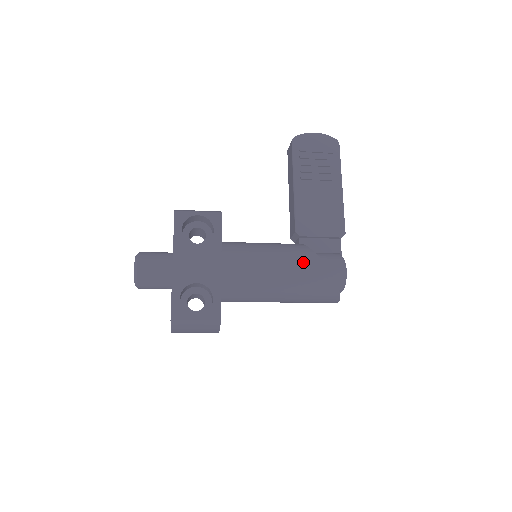
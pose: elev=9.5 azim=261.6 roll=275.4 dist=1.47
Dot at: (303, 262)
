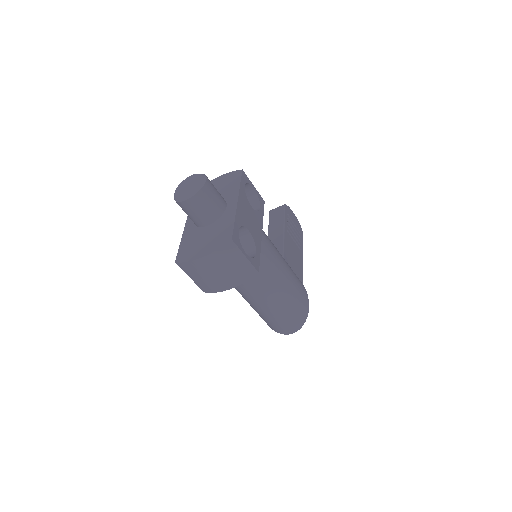
Dot at: (298, 280)
